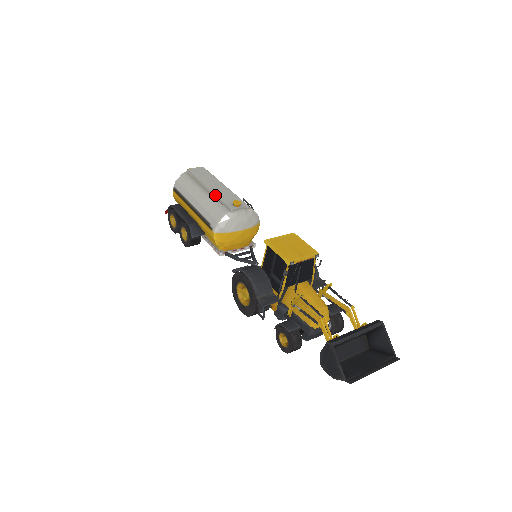
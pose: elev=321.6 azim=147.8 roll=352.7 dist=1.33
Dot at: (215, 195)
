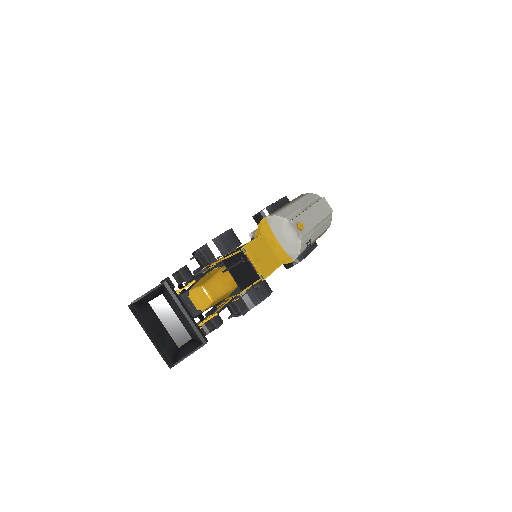
Dot at: (303, 212)
